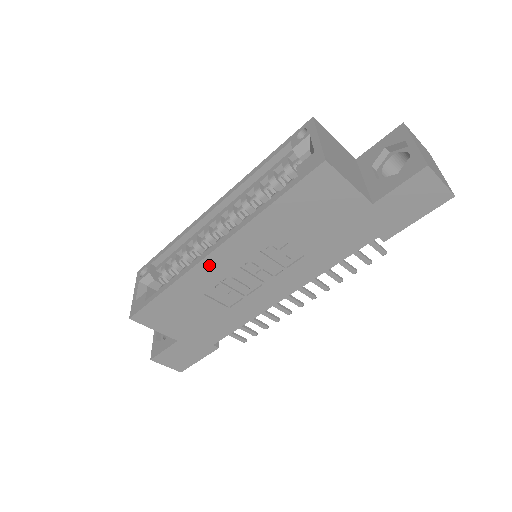
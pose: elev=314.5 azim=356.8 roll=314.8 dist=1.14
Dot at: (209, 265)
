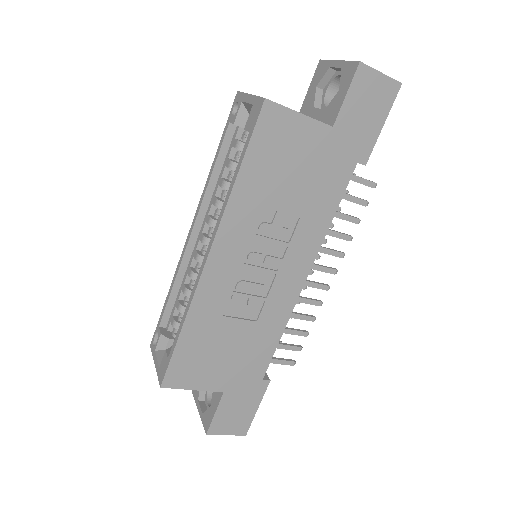
Dot at: (212, 275)
